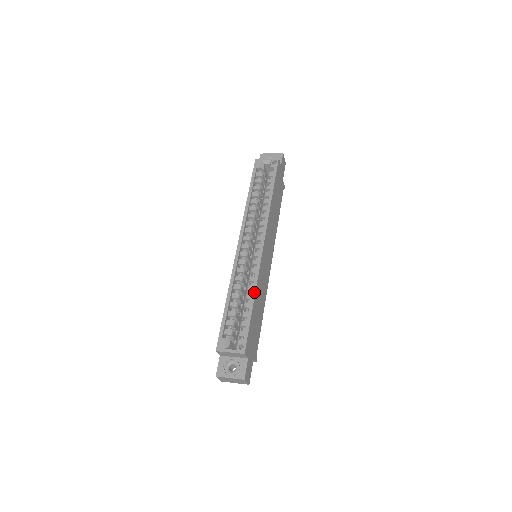
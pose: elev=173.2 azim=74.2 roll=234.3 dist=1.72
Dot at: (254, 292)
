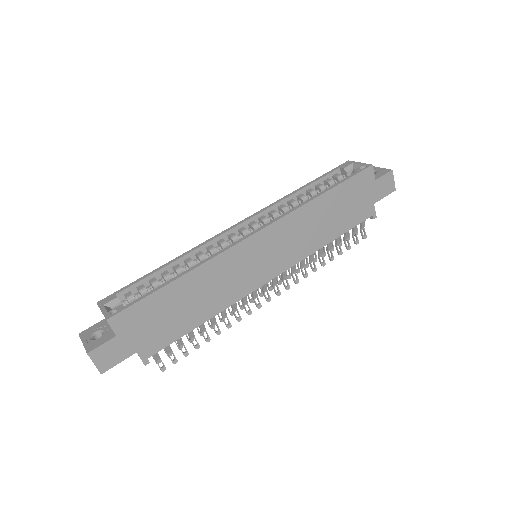
Dot at: (190, 270)
